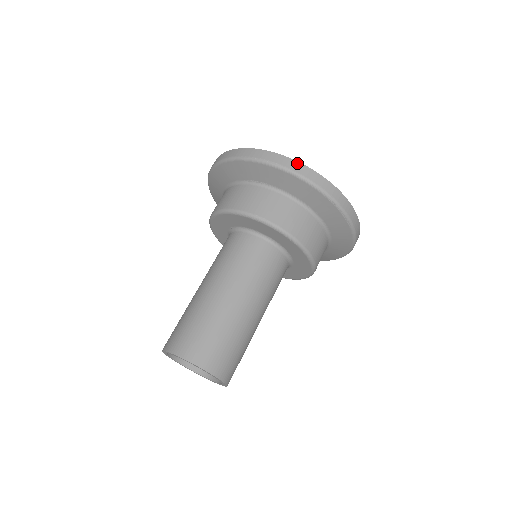
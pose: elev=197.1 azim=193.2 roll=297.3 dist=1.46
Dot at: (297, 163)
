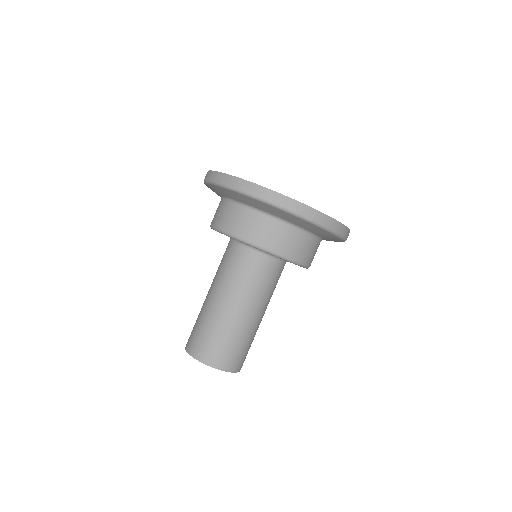
Dot at: (344, 227)
